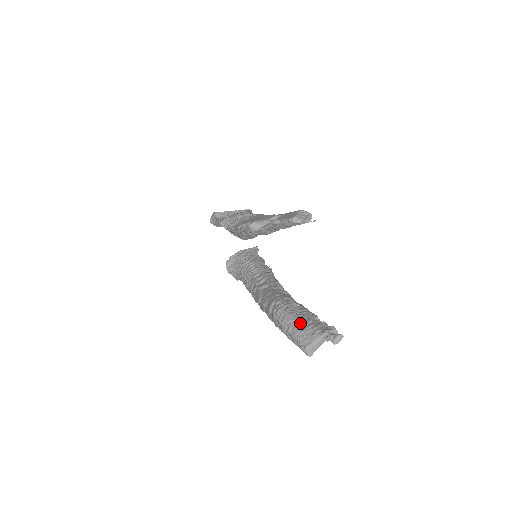
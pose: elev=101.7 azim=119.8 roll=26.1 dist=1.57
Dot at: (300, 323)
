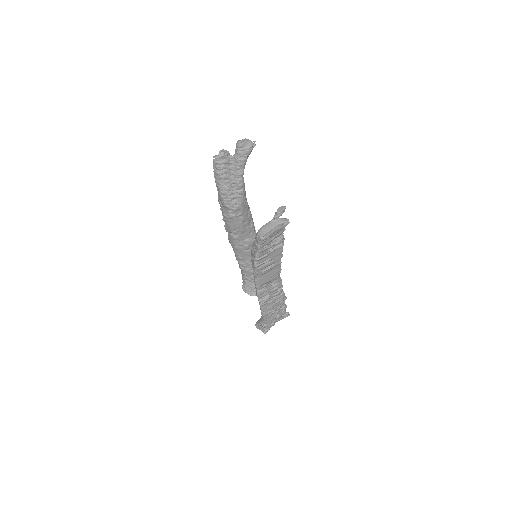
Dot at: occluded
